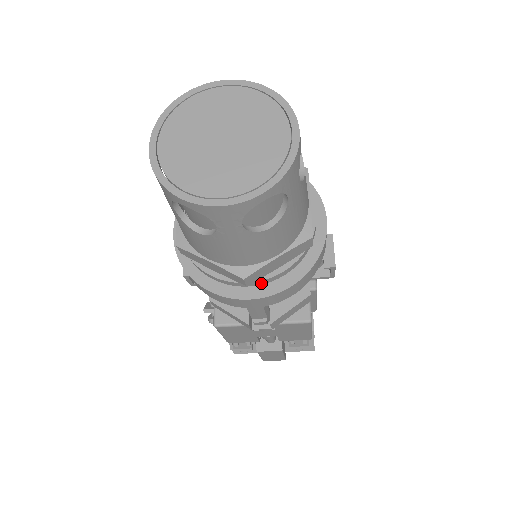
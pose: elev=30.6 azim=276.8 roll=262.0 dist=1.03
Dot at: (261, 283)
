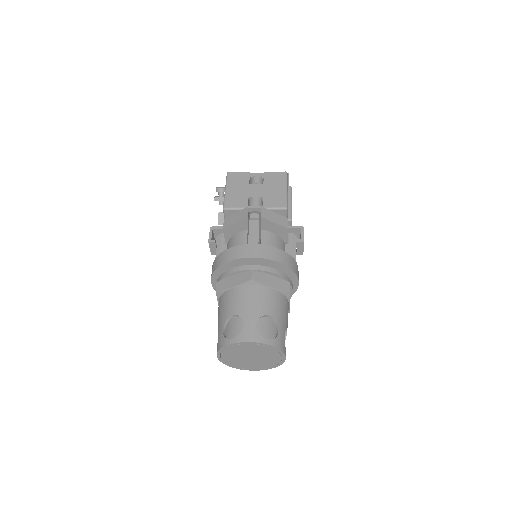
Dot at: occluded
